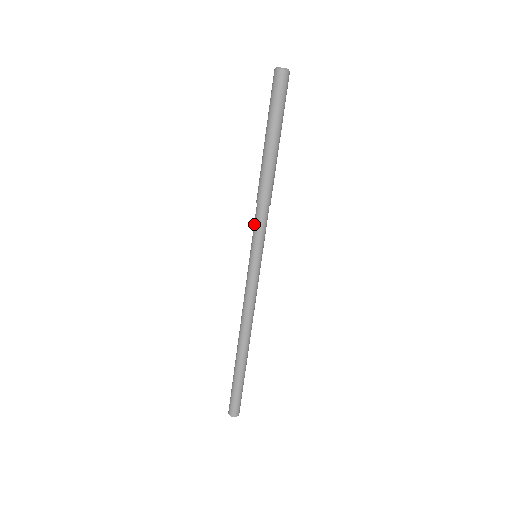
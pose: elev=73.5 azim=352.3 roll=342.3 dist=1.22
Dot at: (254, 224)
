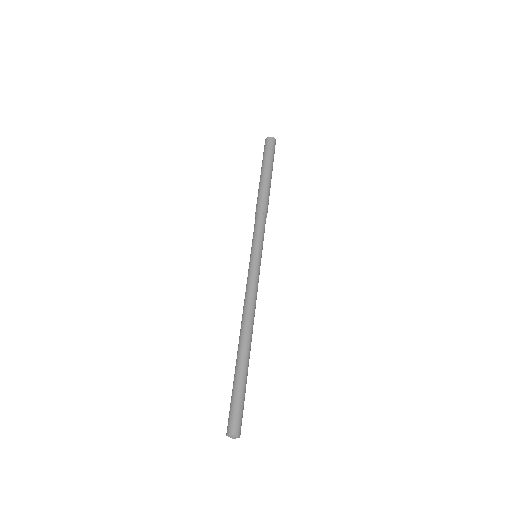
Dot at: occluded
